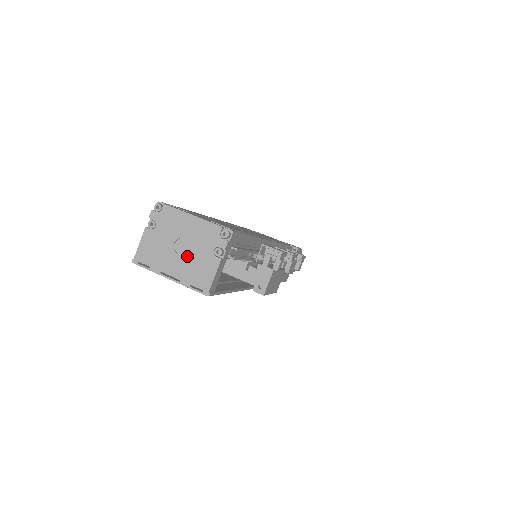
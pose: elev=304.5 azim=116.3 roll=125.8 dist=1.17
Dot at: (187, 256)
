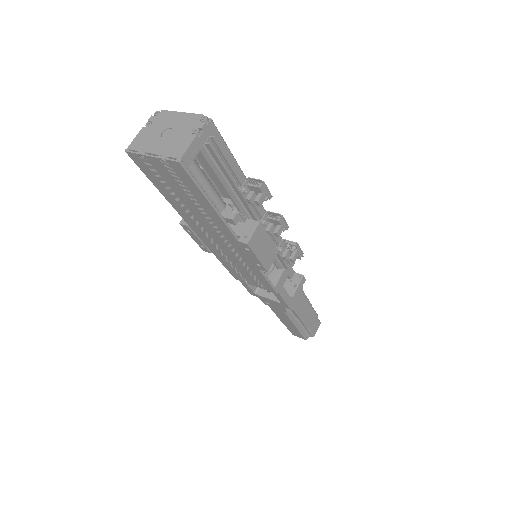
Dot at: (170, 138)
